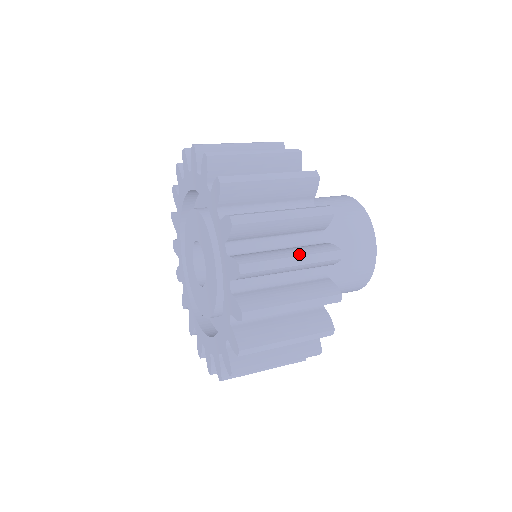
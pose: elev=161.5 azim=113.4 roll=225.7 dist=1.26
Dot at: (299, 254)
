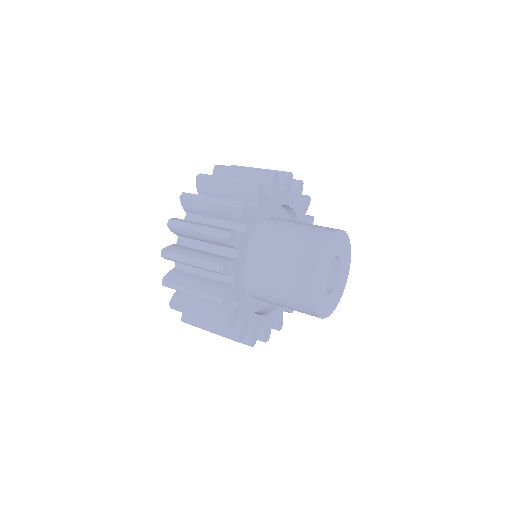
Dot at: (213, 330)
